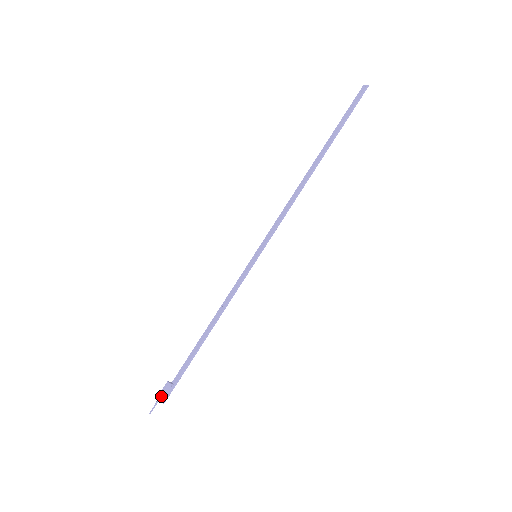
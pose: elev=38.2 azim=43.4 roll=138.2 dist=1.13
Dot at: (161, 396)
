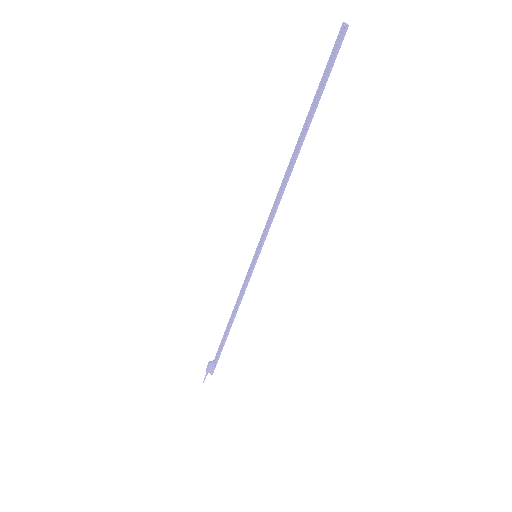
Dot at: (207, 372)
